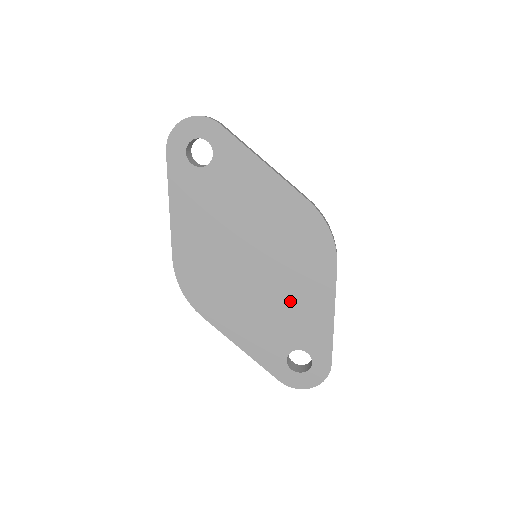
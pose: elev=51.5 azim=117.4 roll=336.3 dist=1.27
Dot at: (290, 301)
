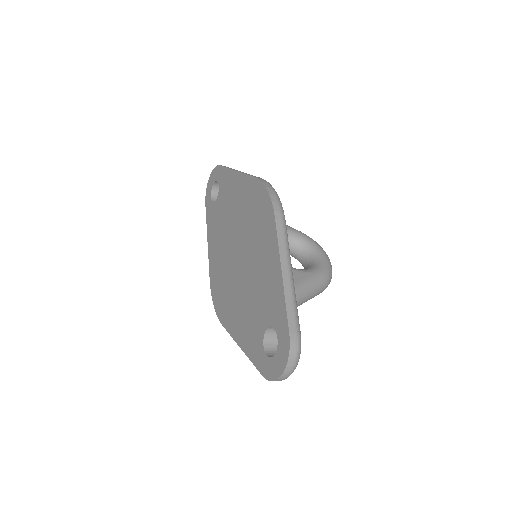
Dot at: (257, 275)
